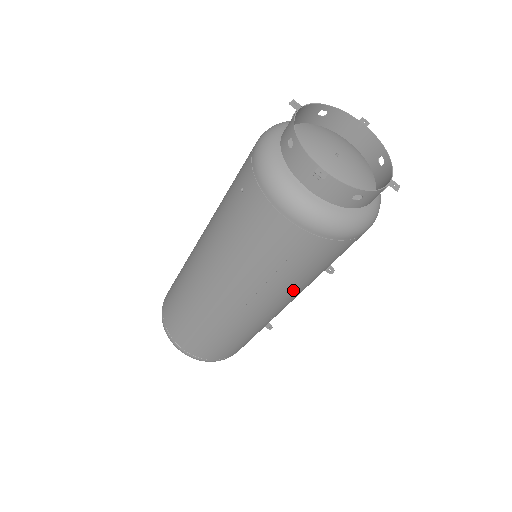
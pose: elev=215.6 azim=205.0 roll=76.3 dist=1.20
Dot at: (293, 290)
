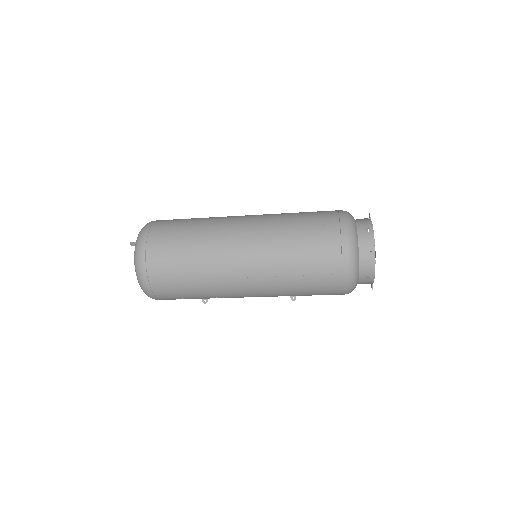
Dot at: (280, 292)
